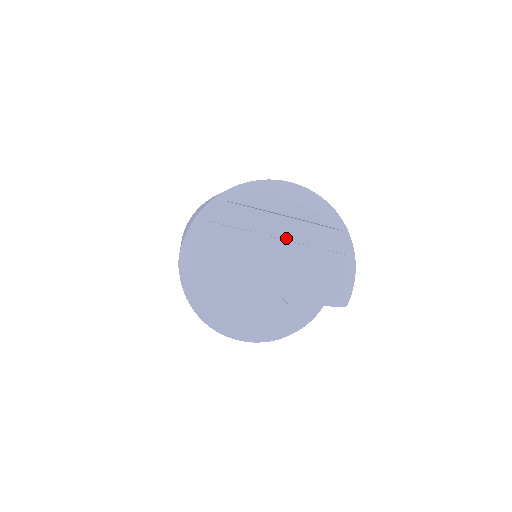
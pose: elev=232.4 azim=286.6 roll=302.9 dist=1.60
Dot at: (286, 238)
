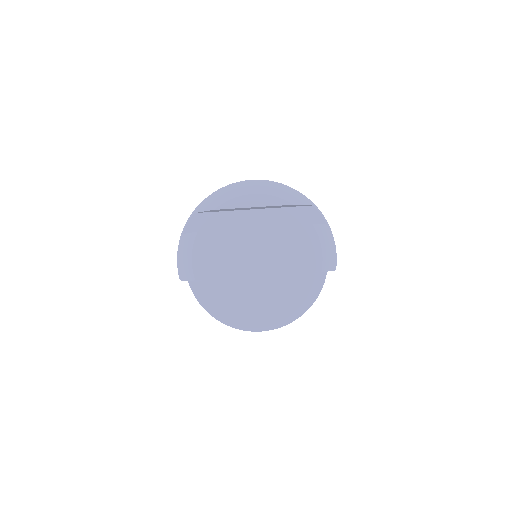
Dot at: occluded
